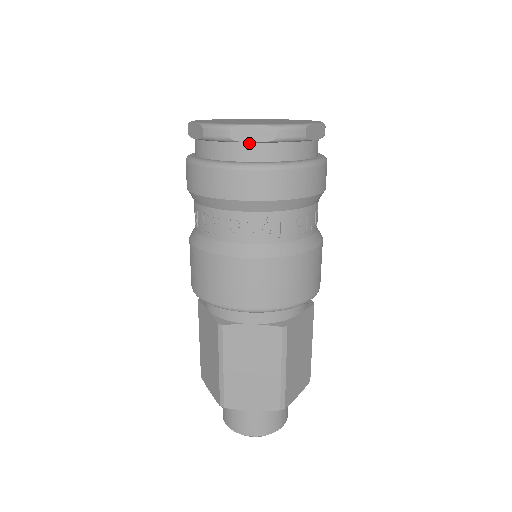
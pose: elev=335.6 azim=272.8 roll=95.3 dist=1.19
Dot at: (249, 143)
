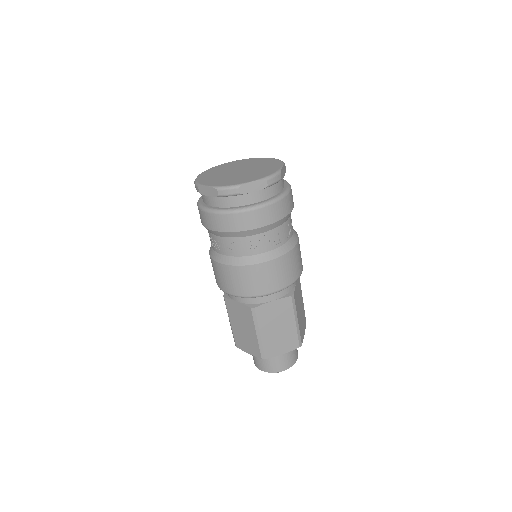
Dot at: (251, 193)
